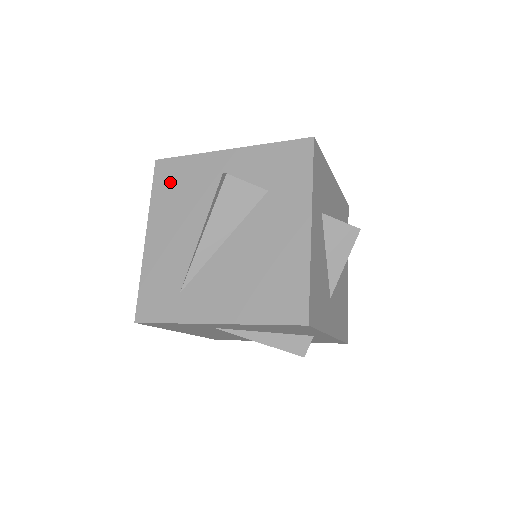
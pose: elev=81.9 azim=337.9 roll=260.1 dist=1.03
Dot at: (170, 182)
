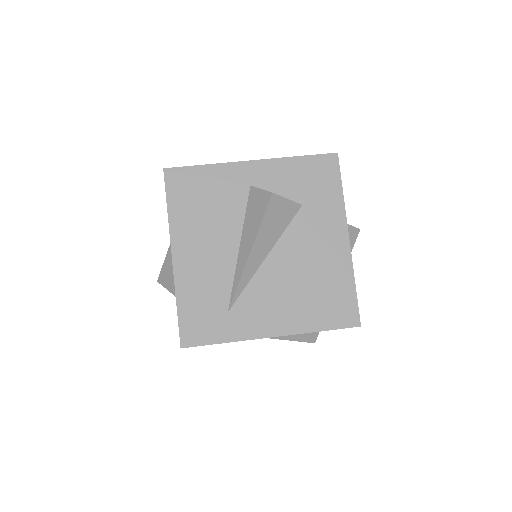
Dot at: (189, 195)
